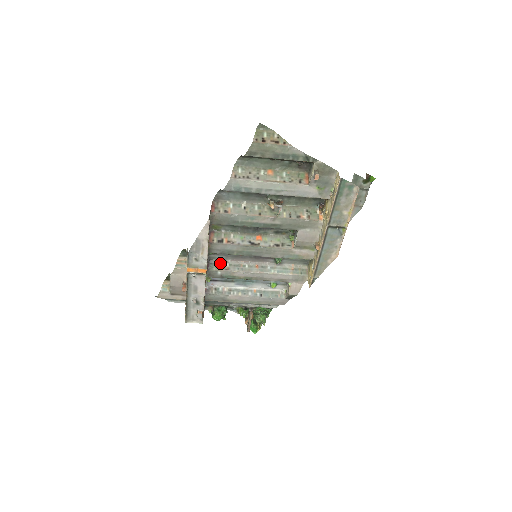
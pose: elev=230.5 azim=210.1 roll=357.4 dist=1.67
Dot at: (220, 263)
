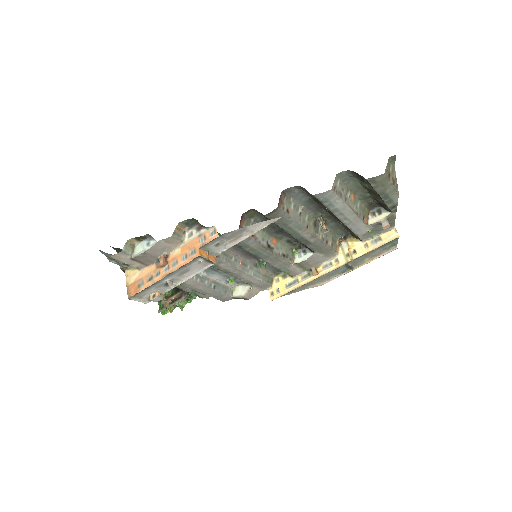
Dot at: occluded
